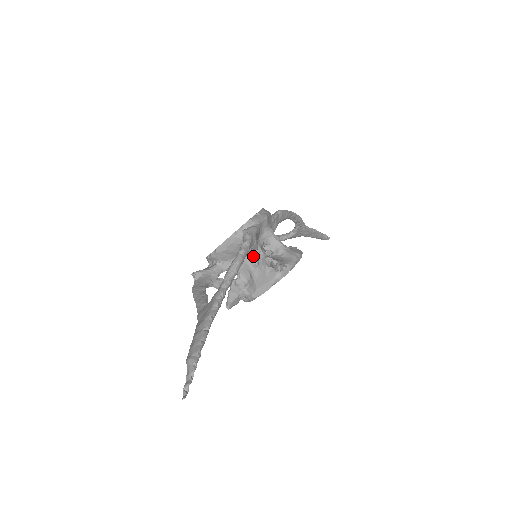
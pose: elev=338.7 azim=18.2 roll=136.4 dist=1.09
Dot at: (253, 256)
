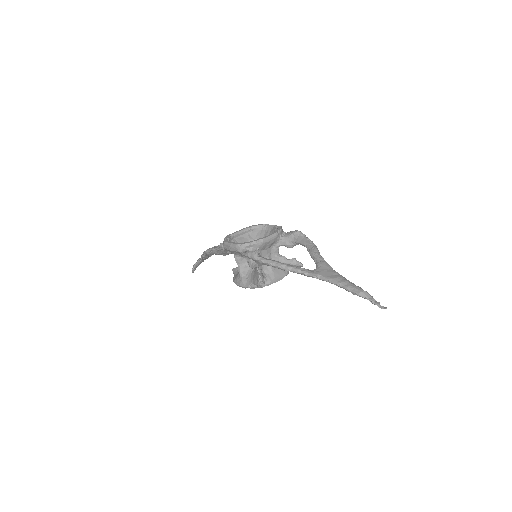
Dot at: (273, 253)
